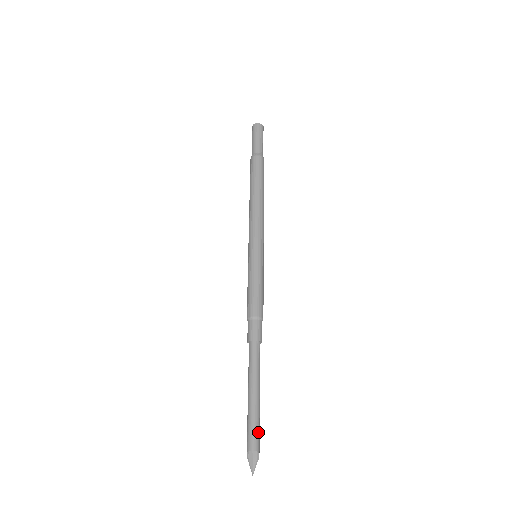
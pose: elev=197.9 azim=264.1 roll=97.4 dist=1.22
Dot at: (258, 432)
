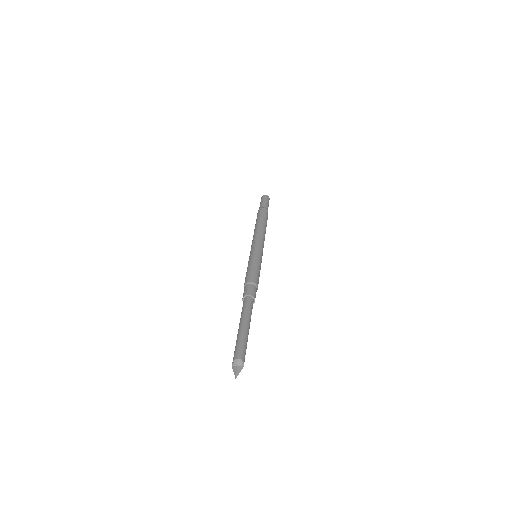
Dot at: (244, 349)
